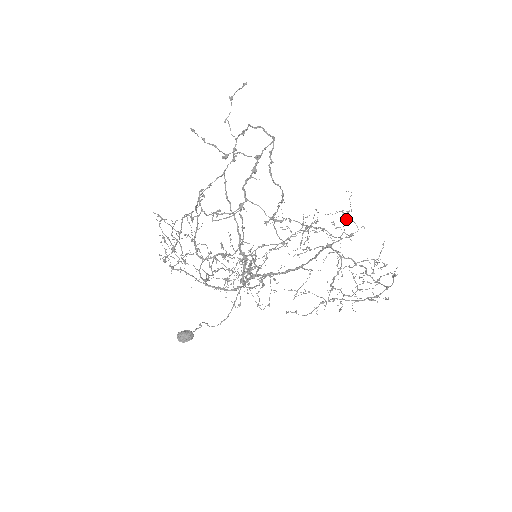
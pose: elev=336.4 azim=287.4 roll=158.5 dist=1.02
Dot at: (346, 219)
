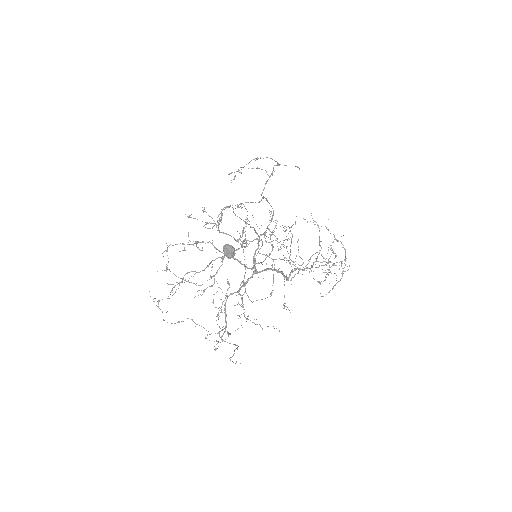
Dot at: (293, 277)
